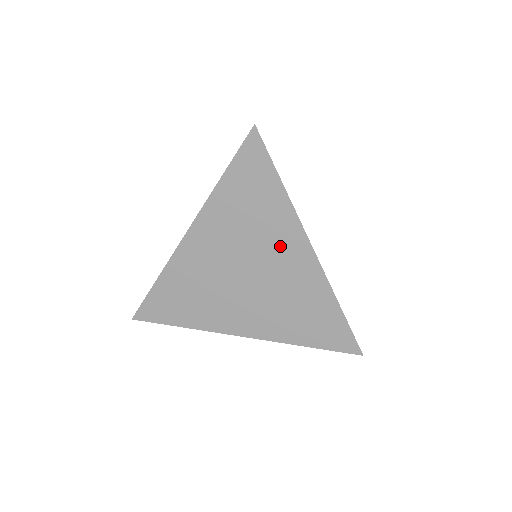
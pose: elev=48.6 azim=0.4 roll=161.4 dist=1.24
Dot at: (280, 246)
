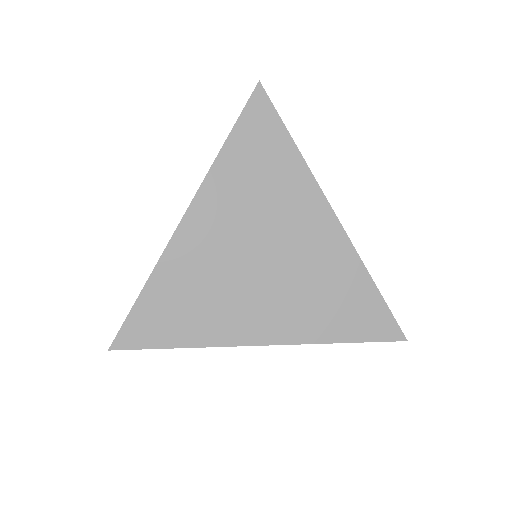
Dot at: (298, 217)
